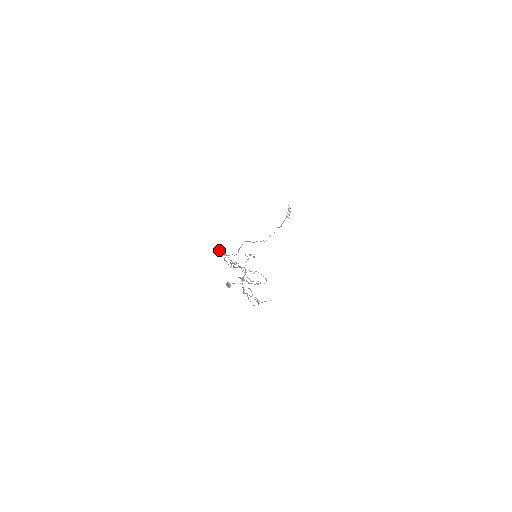
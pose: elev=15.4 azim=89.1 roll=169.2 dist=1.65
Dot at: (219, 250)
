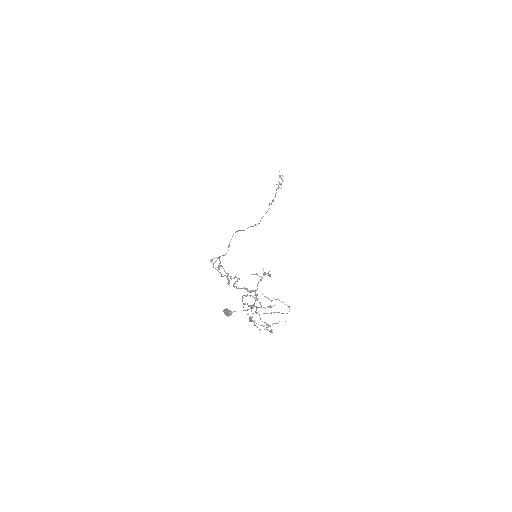
Dot at: (210, 261)
